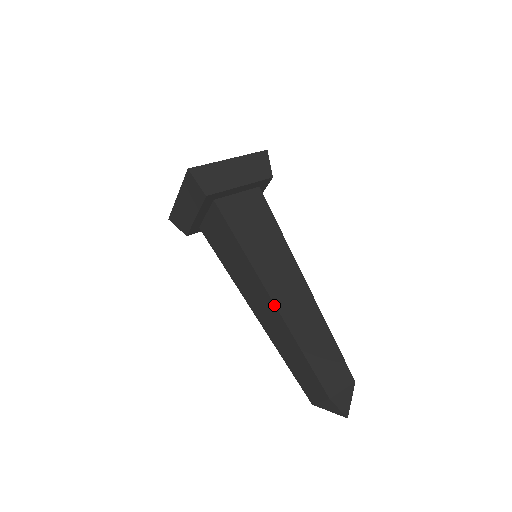
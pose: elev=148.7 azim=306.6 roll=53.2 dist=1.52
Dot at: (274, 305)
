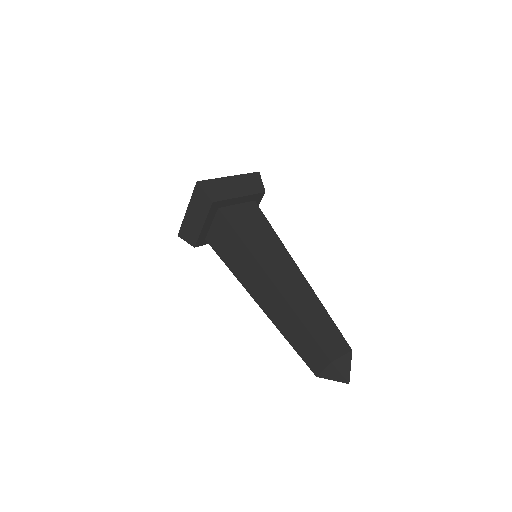
Dot at: (276, 288)
